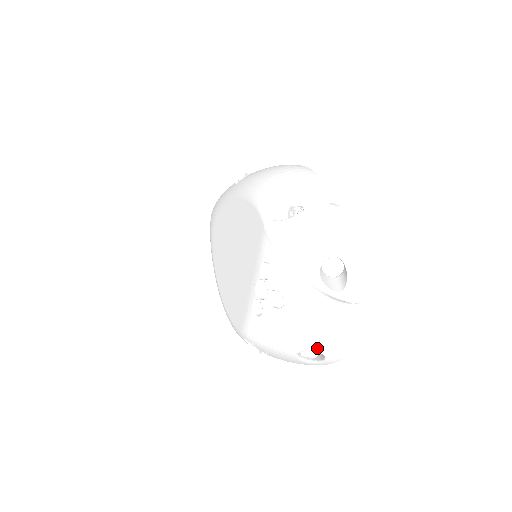
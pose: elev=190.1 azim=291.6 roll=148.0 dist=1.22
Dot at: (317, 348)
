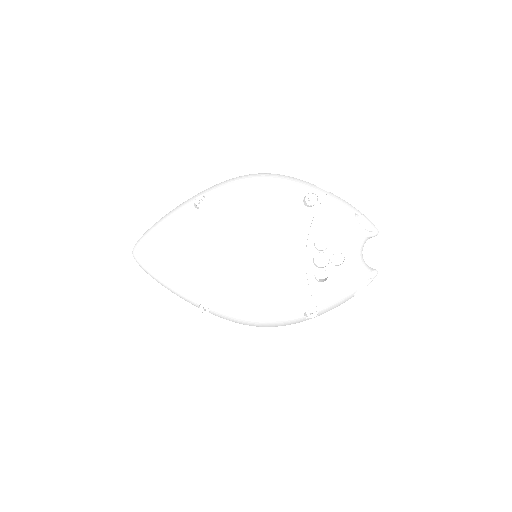
Dot at: (370, 276)
